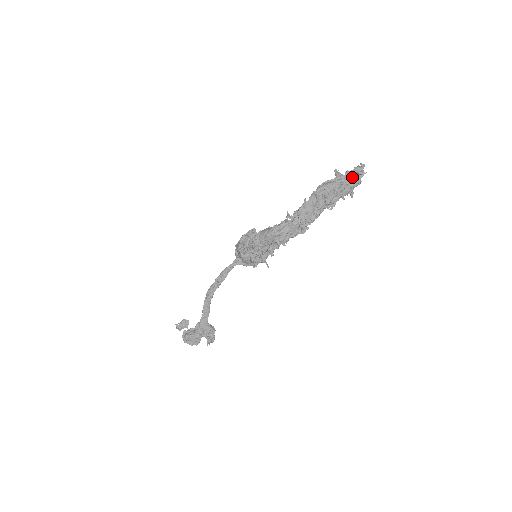
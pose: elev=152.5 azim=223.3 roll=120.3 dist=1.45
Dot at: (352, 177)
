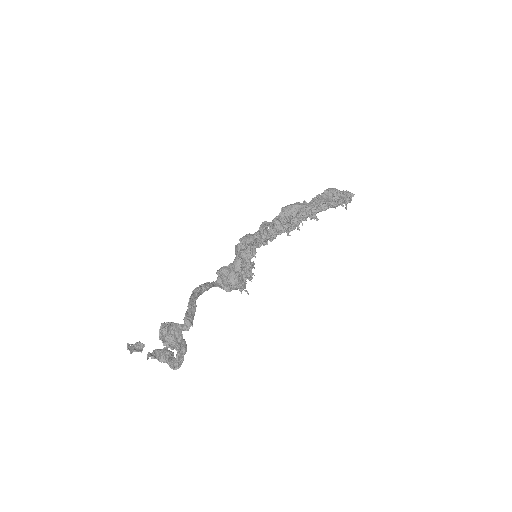
Dot at: (347, 194)
